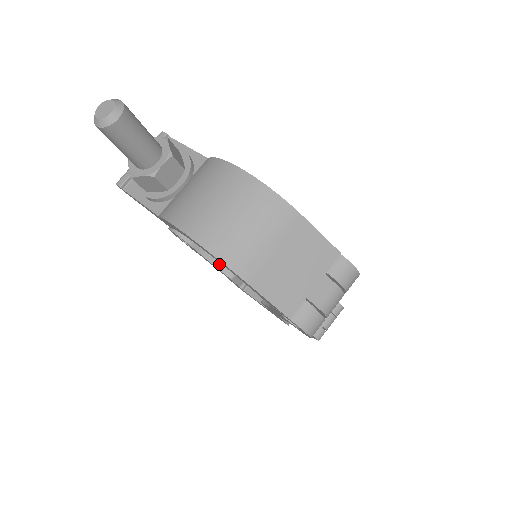
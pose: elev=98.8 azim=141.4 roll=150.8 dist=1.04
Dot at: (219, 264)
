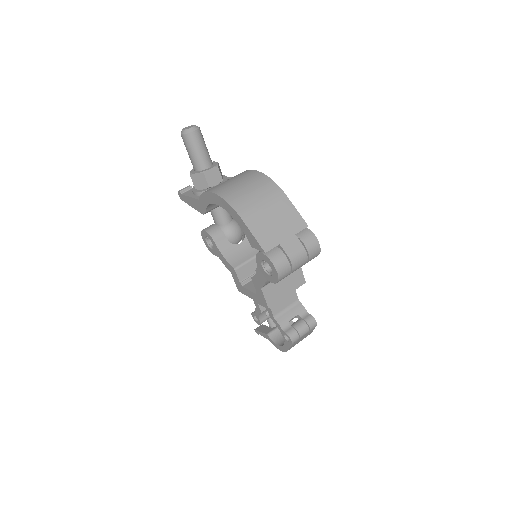
Dot at: (229, 259)
